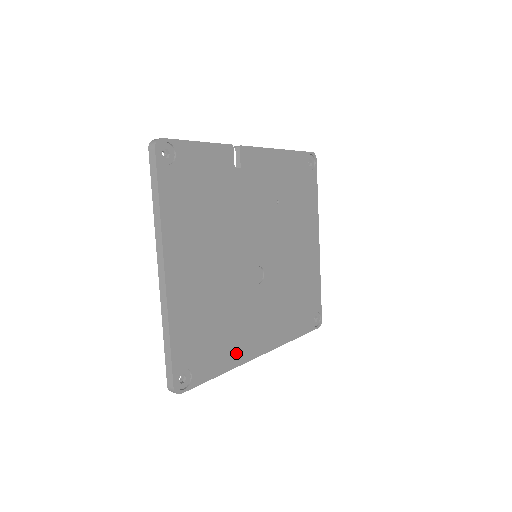
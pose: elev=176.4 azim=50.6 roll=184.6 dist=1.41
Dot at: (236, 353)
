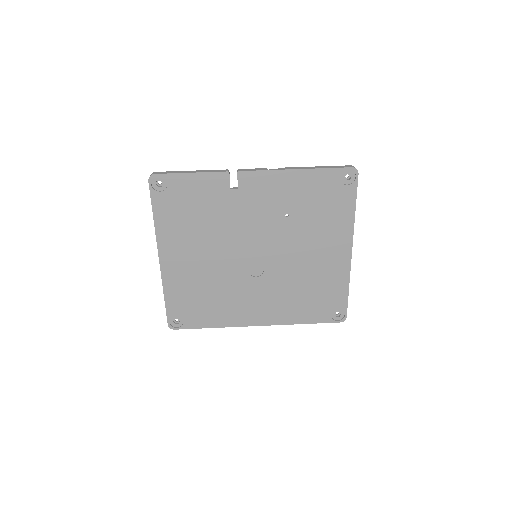
Dot at: (227, 318)
